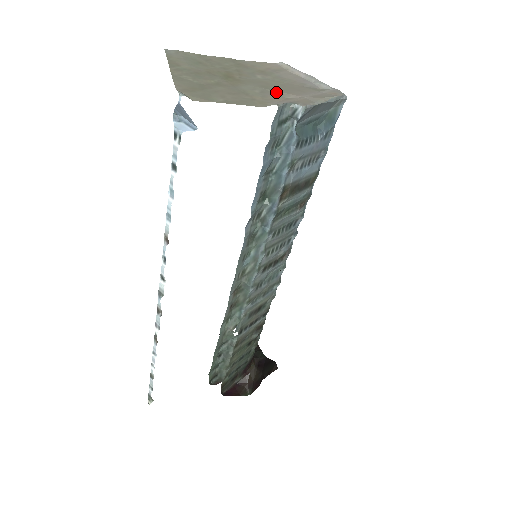
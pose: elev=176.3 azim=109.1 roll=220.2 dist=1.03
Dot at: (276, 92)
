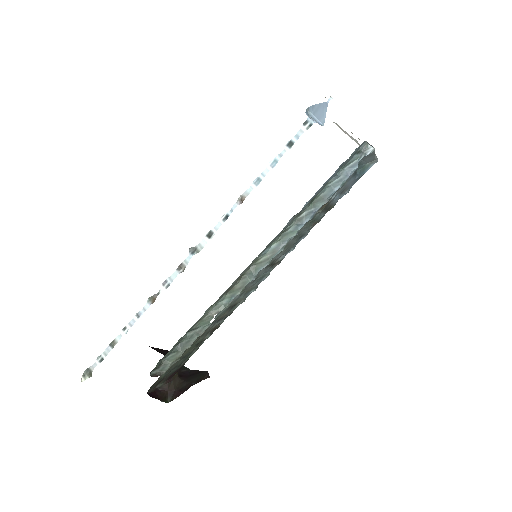
Dot at: occluded
